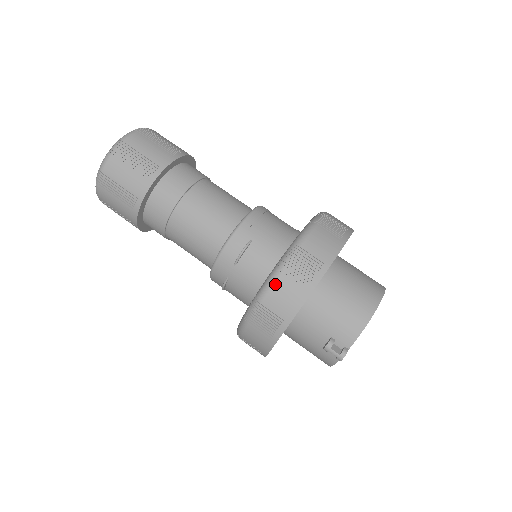
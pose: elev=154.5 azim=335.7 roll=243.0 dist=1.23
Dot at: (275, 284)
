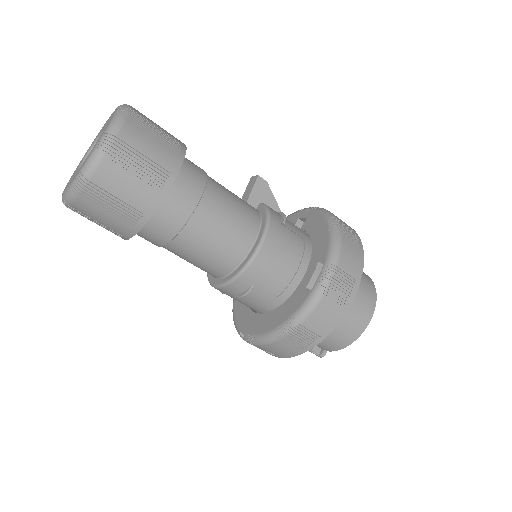
Dot at: (272, 344)
